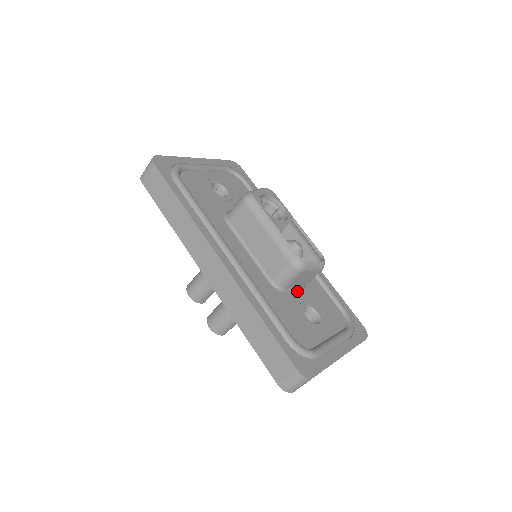
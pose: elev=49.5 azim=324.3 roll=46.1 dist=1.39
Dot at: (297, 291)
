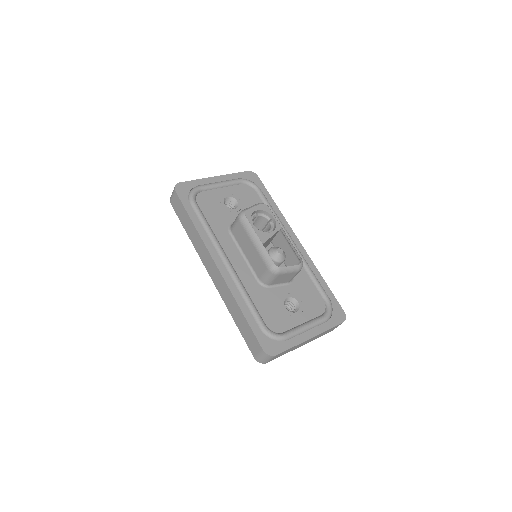
Dot at: (283, 286)
